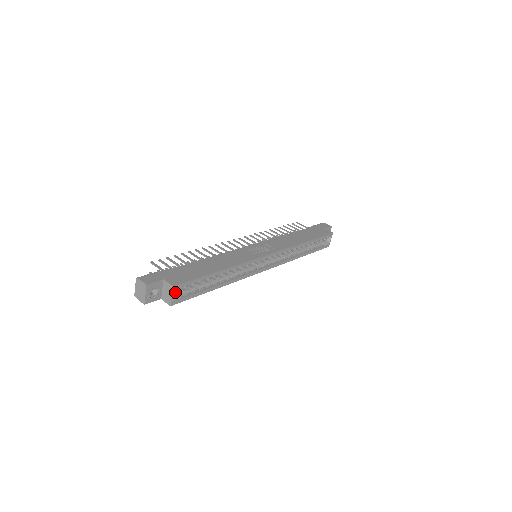
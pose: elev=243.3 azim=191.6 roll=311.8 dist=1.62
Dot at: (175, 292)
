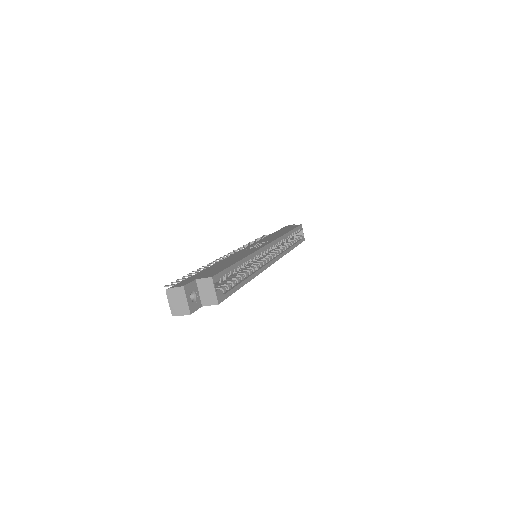
Dot at: occluded
